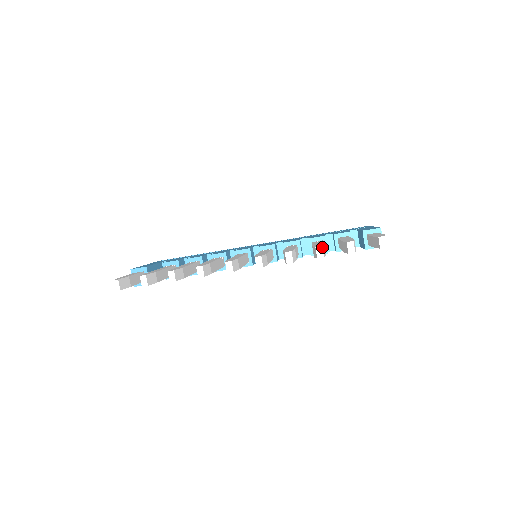
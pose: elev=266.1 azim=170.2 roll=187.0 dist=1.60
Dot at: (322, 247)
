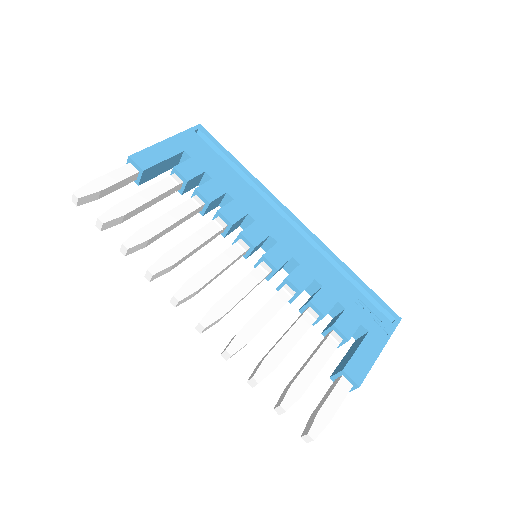
Dot at: (258, 383)
